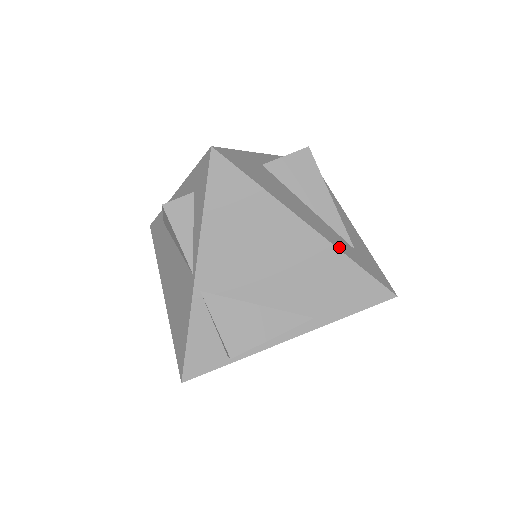
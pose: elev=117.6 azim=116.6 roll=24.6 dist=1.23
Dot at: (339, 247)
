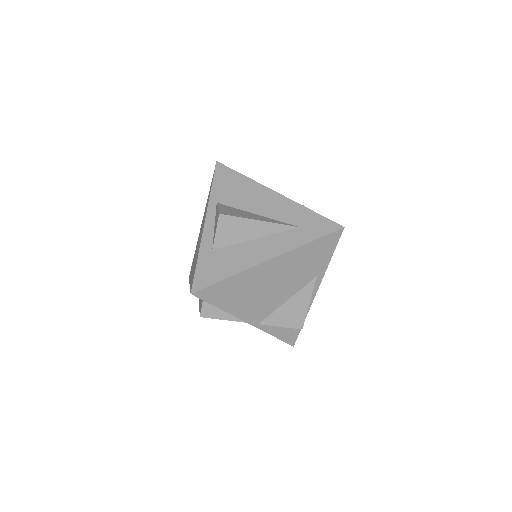
Dot at: (292, 247)
